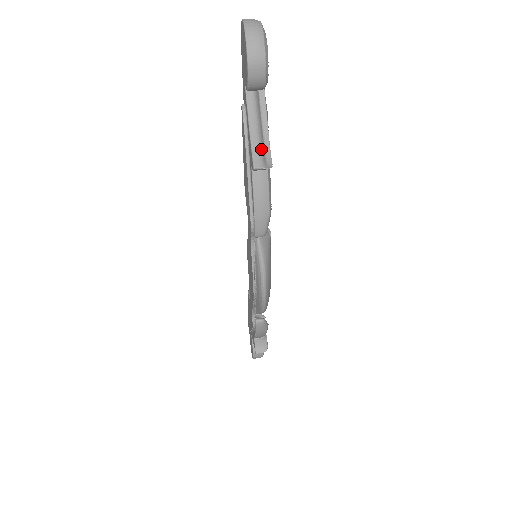
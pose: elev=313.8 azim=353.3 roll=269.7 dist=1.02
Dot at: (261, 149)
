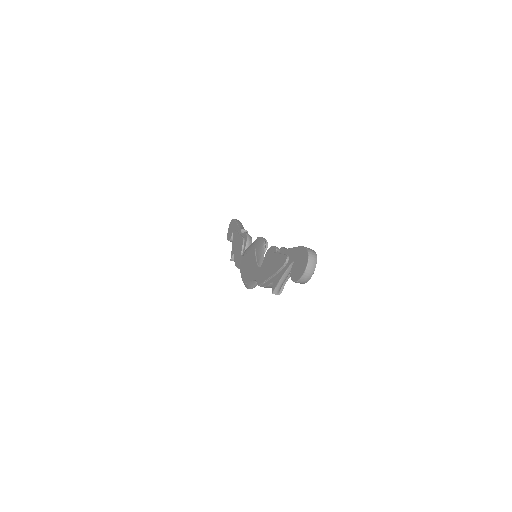
Dot at: (282, 285)
